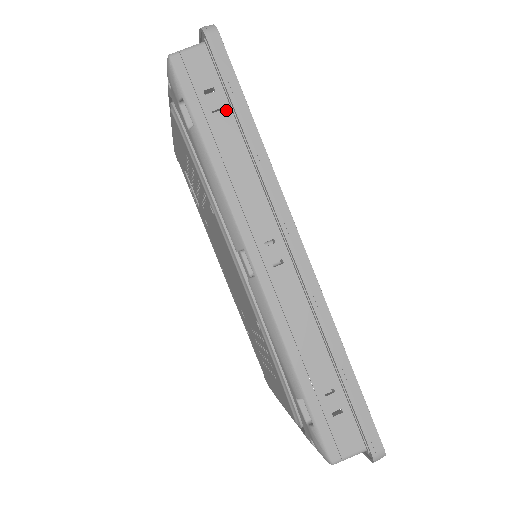
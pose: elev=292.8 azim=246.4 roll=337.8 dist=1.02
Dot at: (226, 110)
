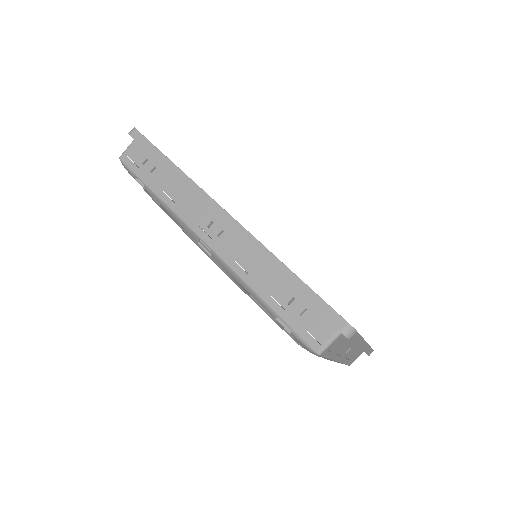
Dot at: (157, 166)
